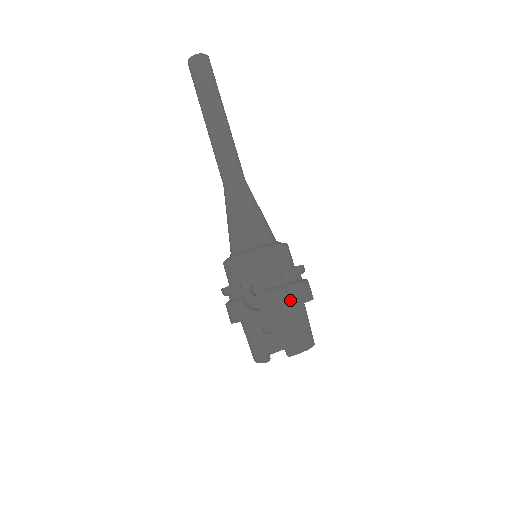
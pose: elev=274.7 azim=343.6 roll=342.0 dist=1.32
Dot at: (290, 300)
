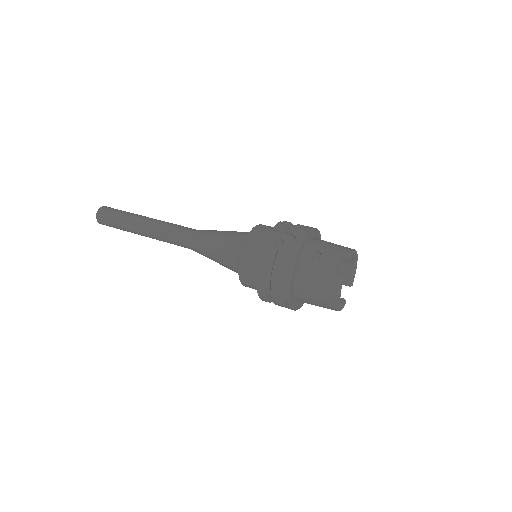
Dot at: (307, 227)
